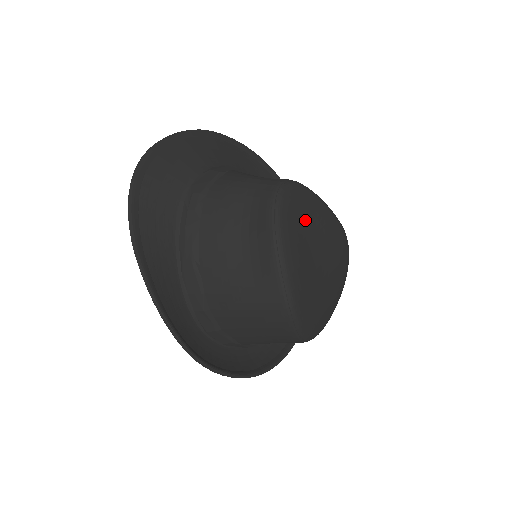
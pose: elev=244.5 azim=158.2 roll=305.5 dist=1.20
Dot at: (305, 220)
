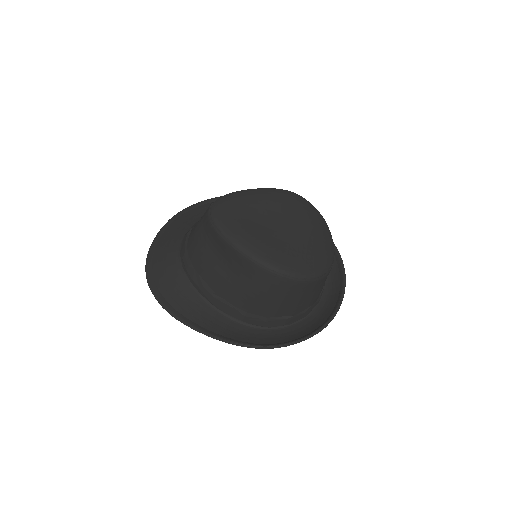
Dot at: (243, 212)
